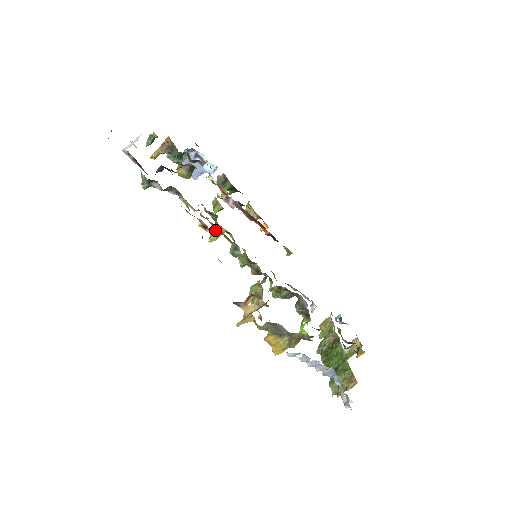
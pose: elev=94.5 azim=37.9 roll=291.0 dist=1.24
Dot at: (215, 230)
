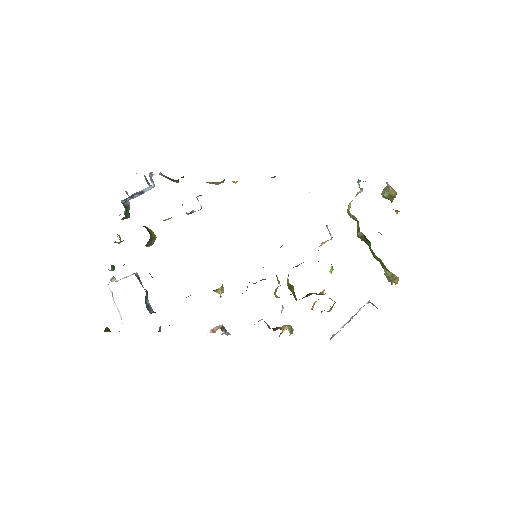
Dot at: (217, 292)
